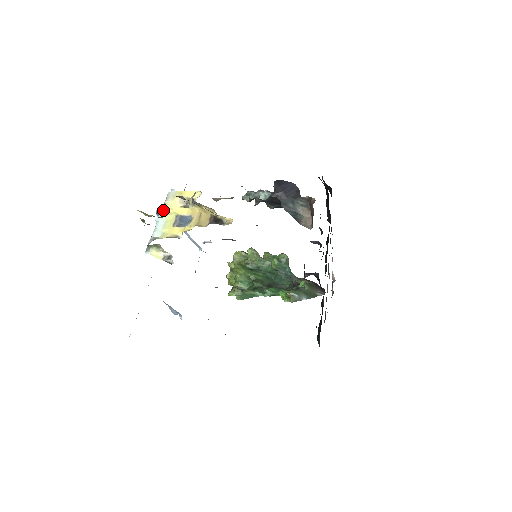
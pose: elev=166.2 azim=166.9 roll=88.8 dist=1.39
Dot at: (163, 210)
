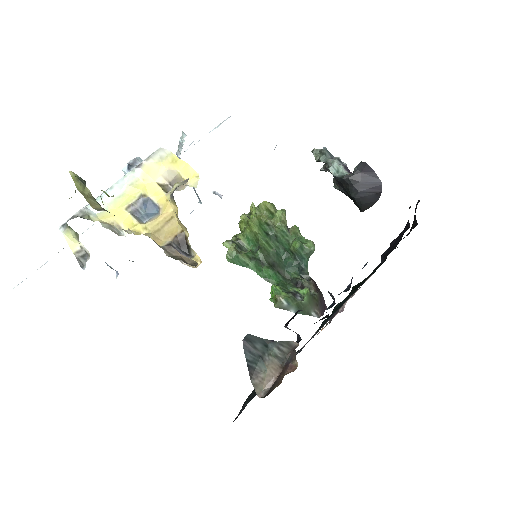
Dot at: (131, 173)
